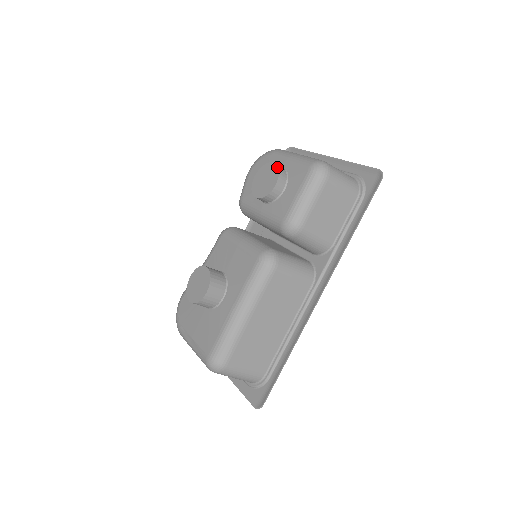
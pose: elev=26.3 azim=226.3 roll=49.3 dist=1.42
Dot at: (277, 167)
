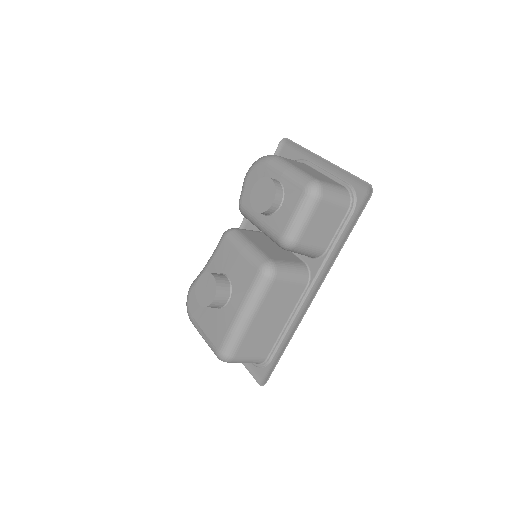
Dot at: (274, 185)
